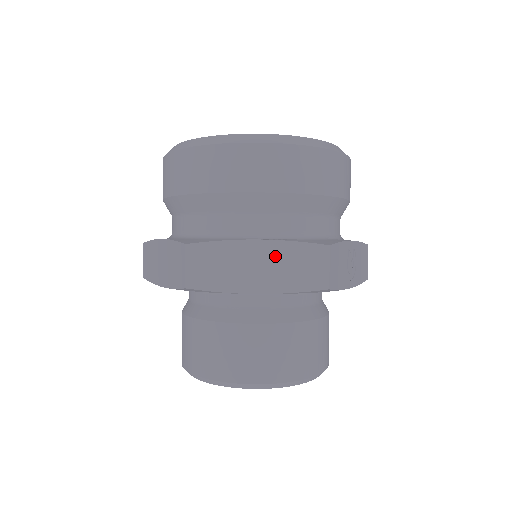
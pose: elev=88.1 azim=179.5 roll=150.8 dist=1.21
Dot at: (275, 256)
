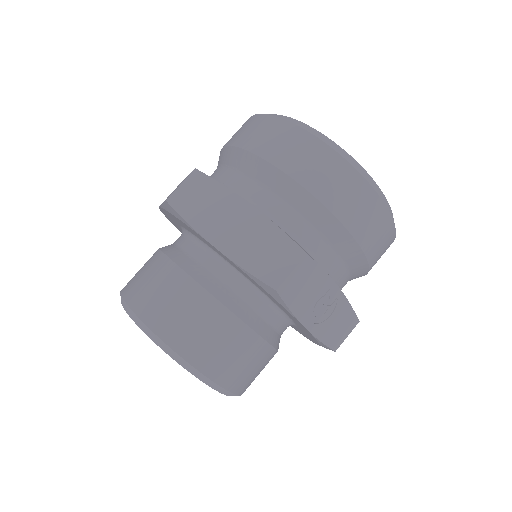
Dot at: (254, 228)
